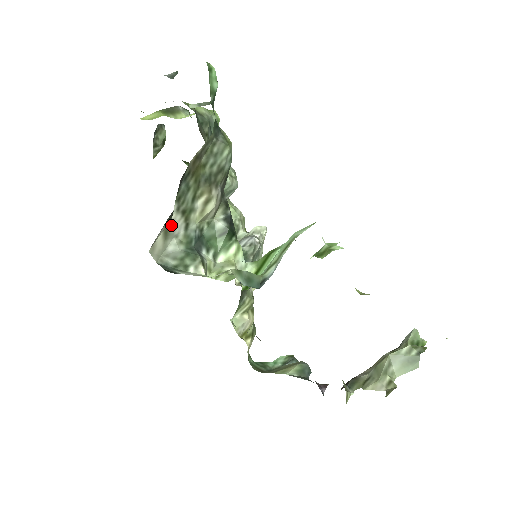
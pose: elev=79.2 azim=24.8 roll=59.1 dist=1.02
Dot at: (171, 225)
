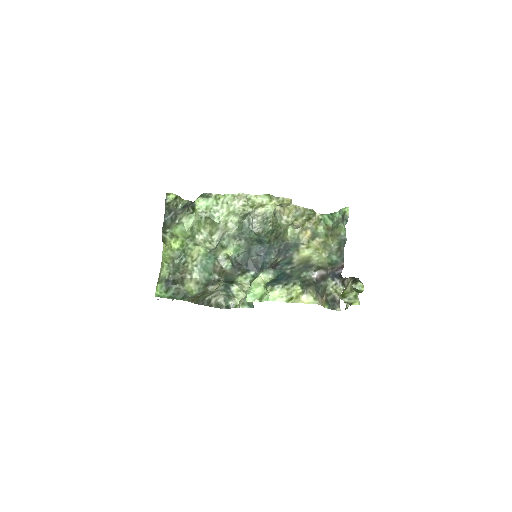
Dot at: (213, 295)
